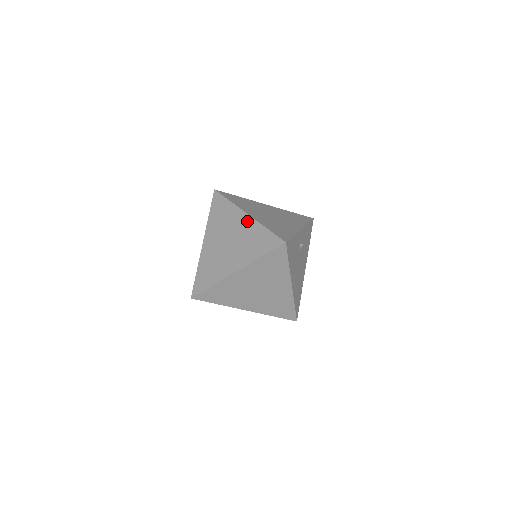
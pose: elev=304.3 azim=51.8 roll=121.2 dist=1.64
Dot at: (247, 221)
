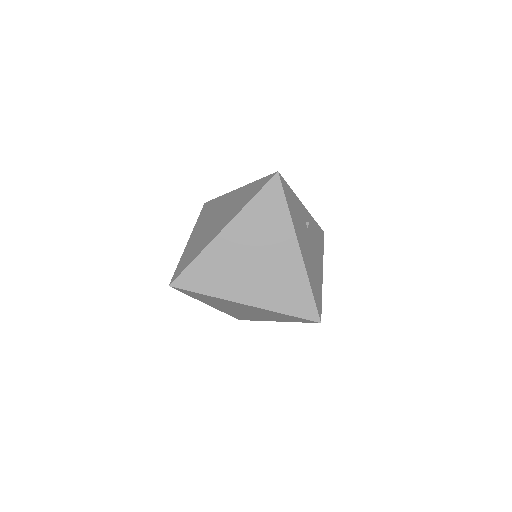
Dot at: (236, 192)
